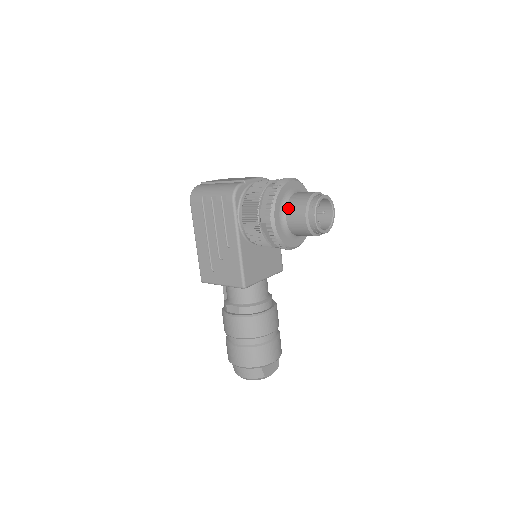
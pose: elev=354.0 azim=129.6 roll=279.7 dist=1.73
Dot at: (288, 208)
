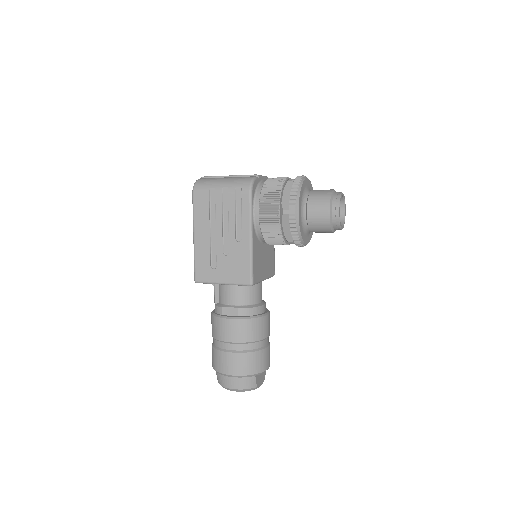
Dot at: (309, 202)
